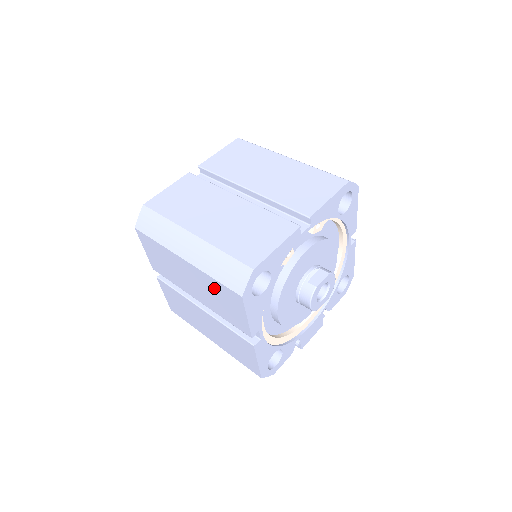
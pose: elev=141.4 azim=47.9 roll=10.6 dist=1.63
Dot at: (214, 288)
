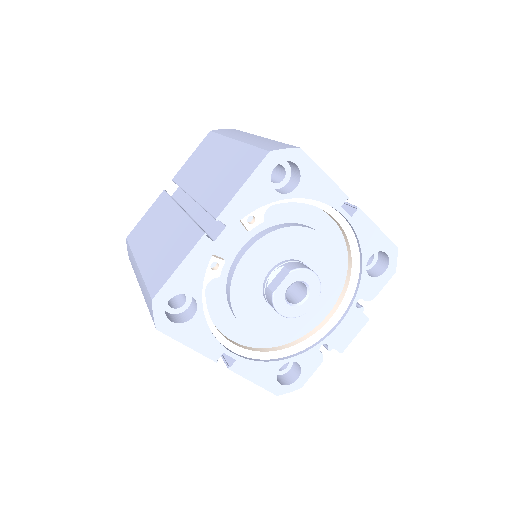
Dot at: occluded
